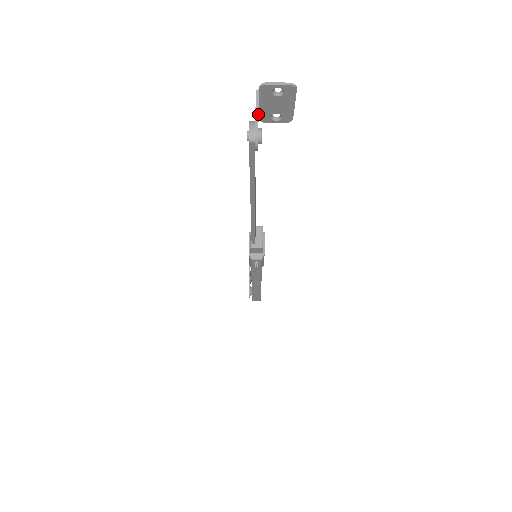
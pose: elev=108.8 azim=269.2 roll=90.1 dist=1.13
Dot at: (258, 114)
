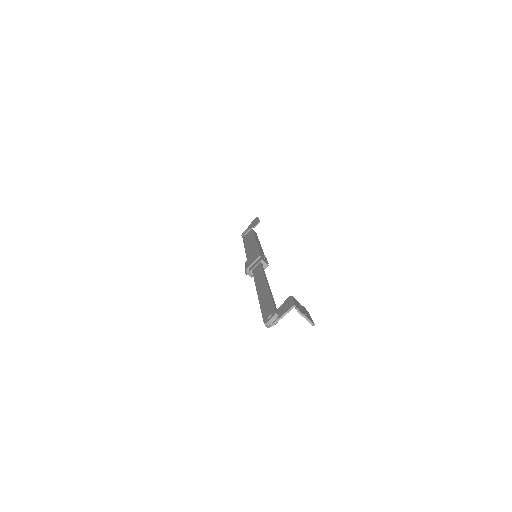
Dot at: (283, 315)
